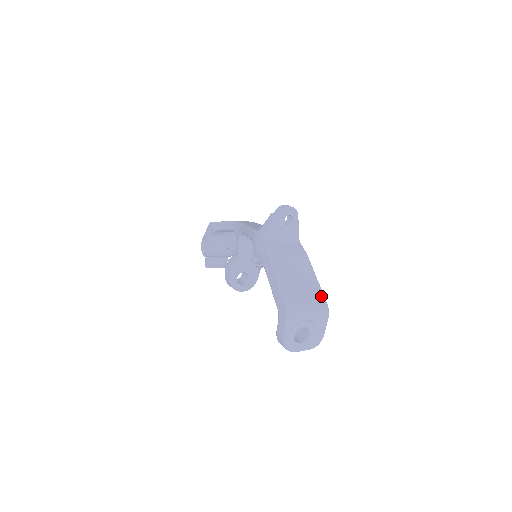
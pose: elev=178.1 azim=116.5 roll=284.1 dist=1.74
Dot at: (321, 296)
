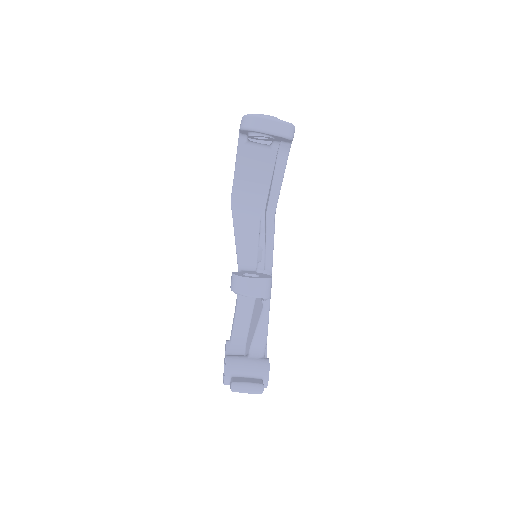
Dot at: occluded
